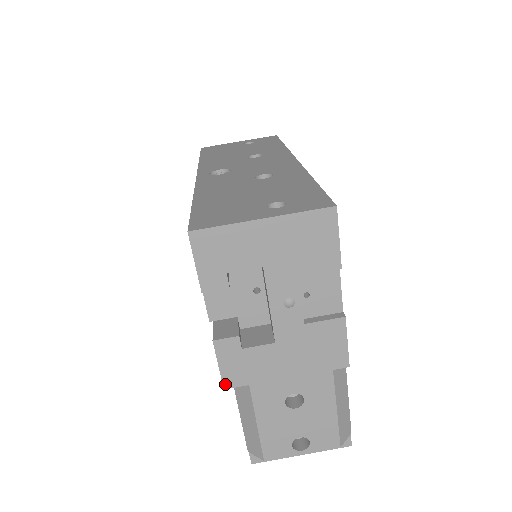
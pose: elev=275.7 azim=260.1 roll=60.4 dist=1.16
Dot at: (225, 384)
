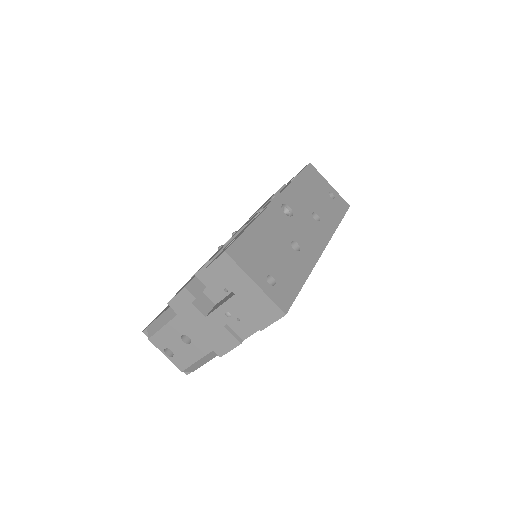
Dot at: (170, 303)
